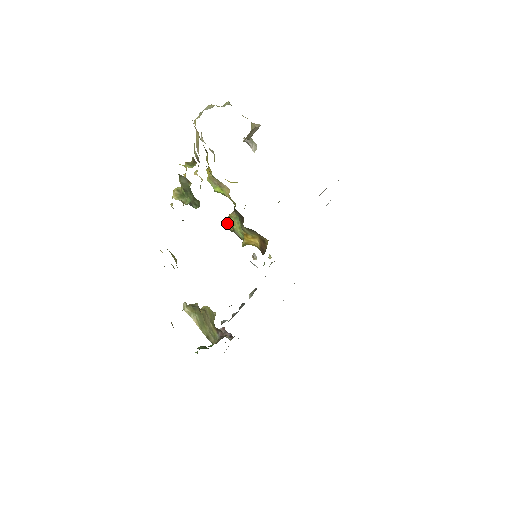
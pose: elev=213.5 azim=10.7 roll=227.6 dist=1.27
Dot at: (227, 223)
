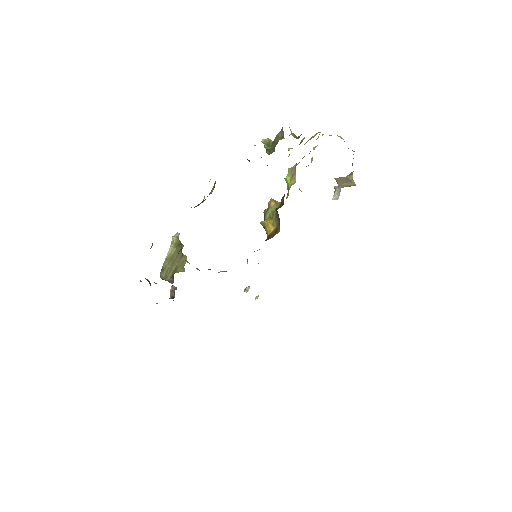
Dot at: (269, 203)
